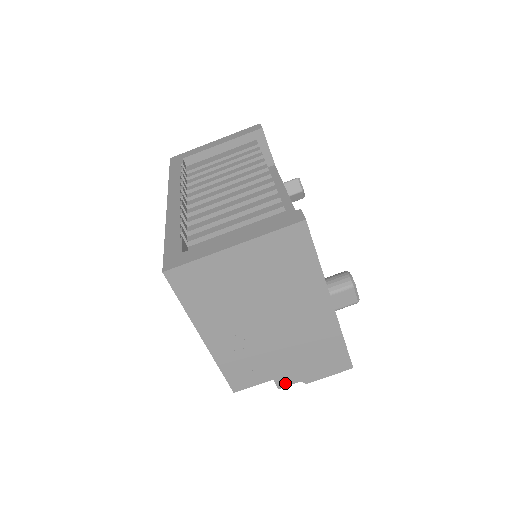
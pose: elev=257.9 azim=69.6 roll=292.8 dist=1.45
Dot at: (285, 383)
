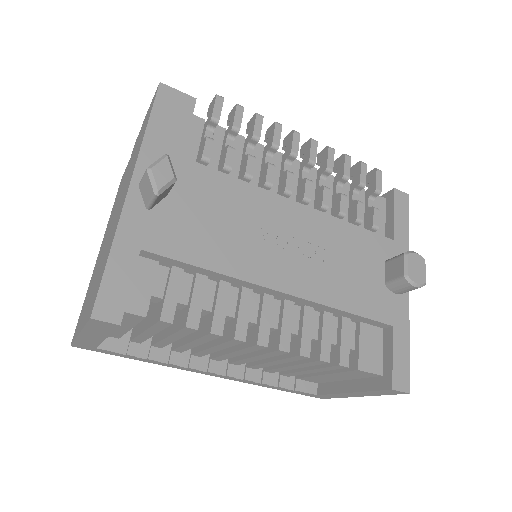
Dot at: occluded
